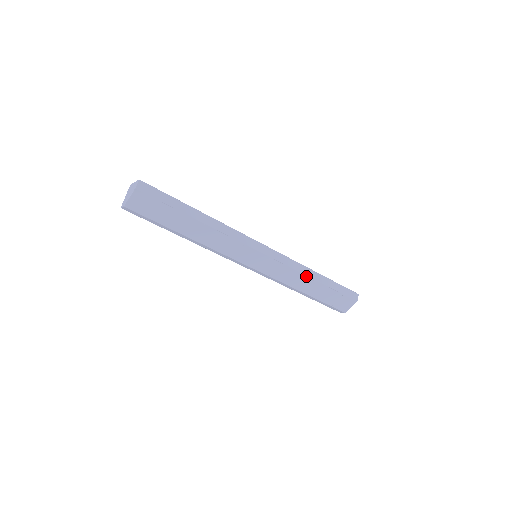
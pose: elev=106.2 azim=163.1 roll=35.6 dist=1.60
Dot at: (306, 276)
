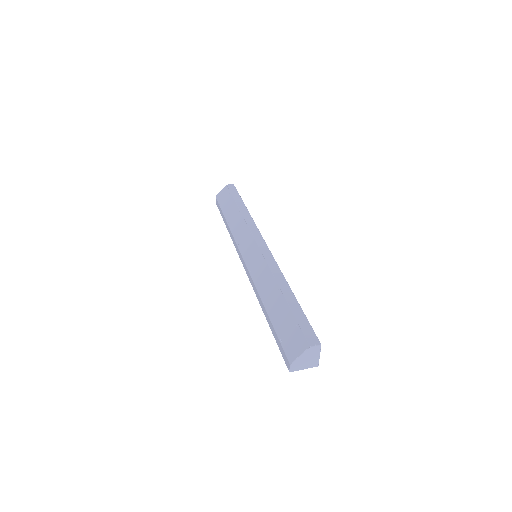
Dot at: (276, 281)
